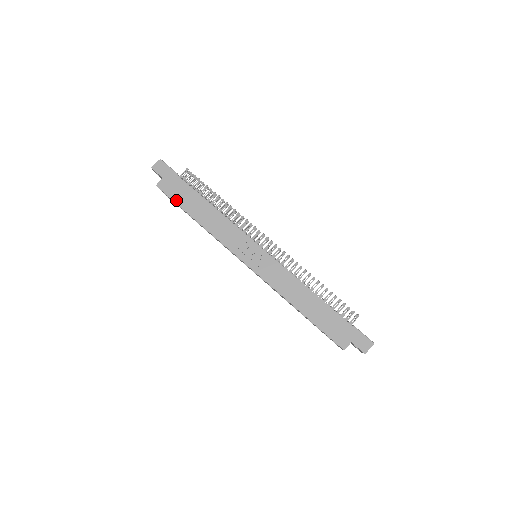
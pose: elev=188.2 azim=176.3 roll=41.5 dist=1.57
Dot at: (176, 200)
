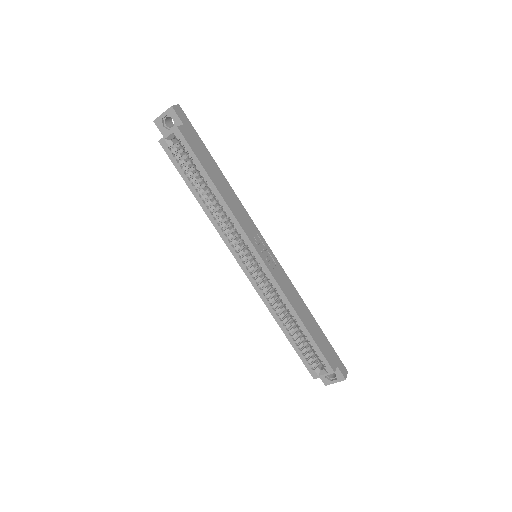
Dot at: (197, 155)
